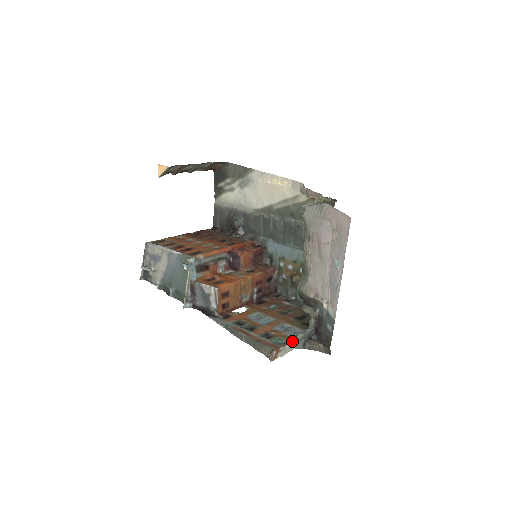
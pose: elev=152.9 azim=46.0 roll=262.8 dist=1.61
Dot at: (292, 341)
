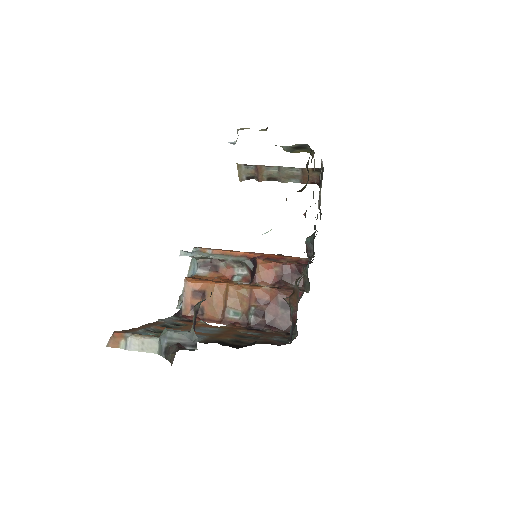
Dot at: (154, 337)
